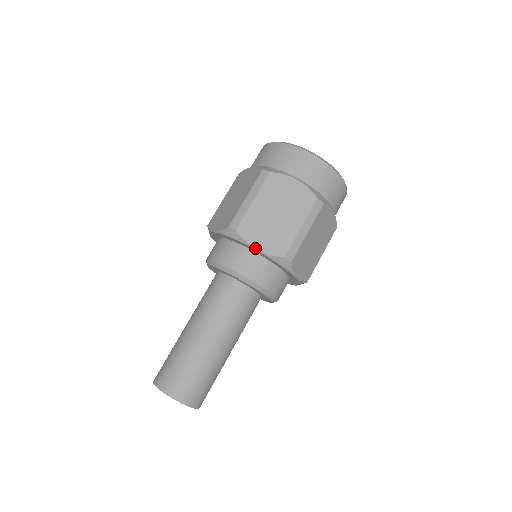
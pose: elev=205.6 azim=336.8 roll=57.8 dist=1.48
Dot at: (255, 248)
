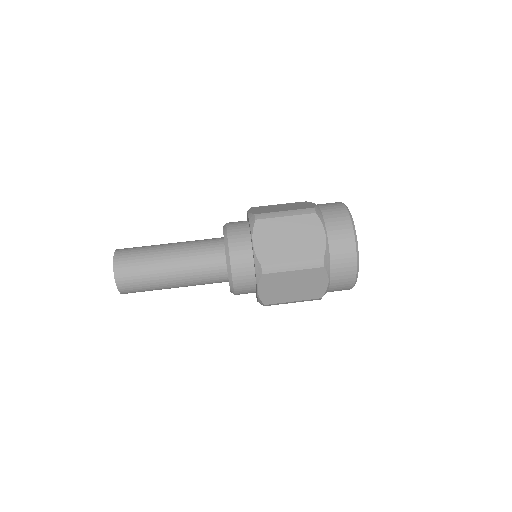
Dot at: (258, 290)
